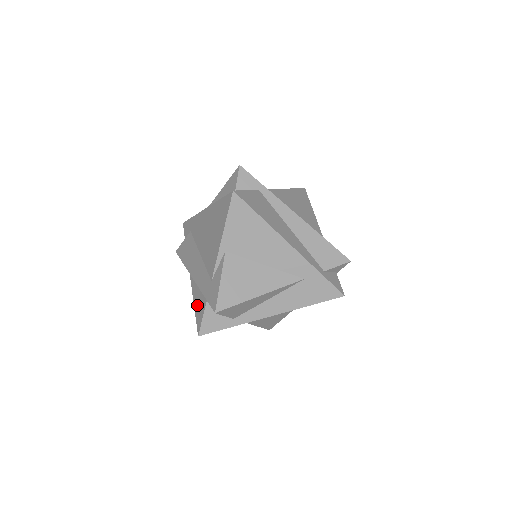
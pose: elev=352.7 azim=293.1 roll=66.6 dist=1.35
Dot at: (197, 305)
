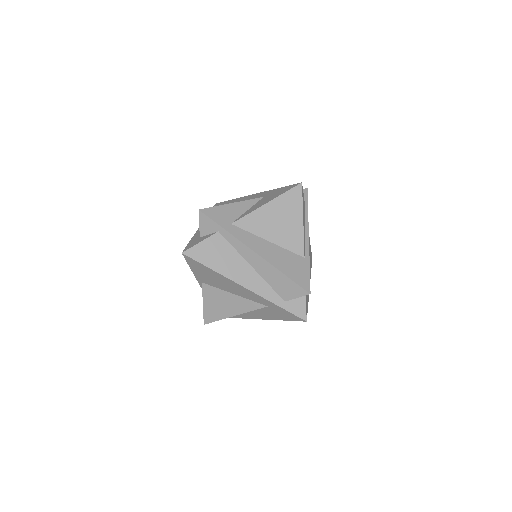
Dot at: occluded
